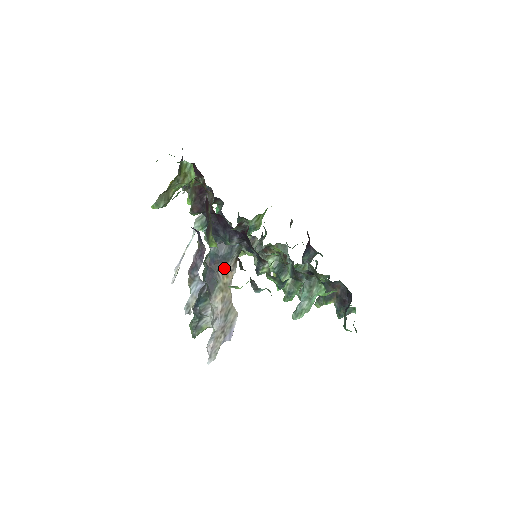
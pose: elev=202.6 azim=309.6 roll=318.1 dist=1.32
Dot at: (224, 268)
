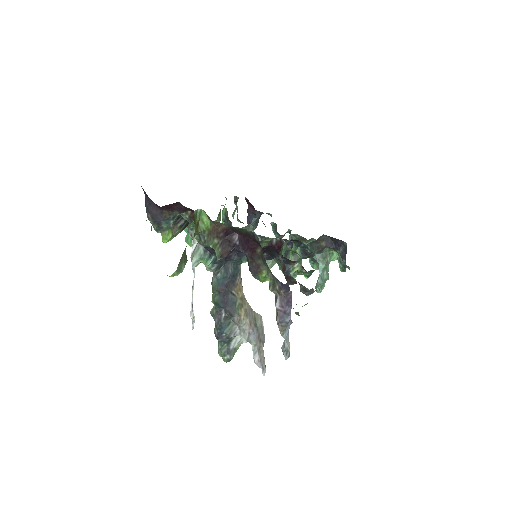
Dot at: (235, 285)
